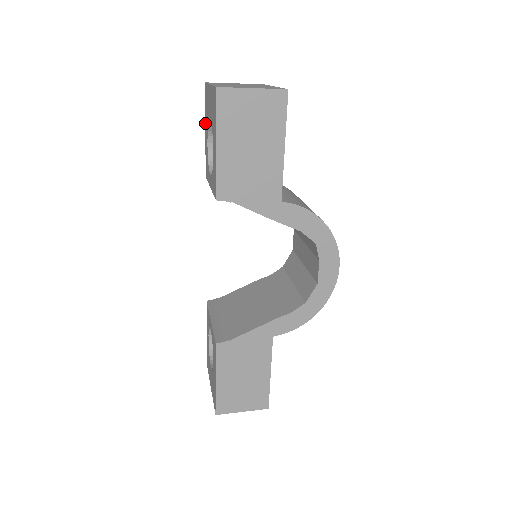
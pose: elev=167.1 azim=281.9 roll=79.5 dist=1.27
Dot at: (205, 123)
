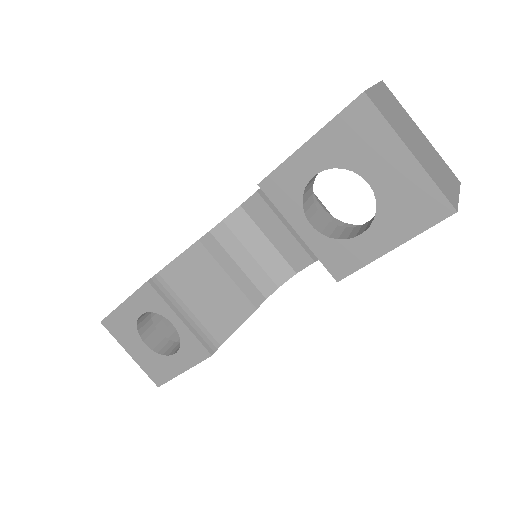
Dot at: (317, 136)
